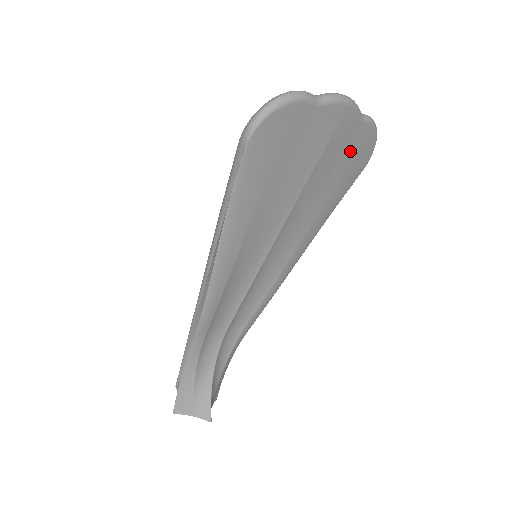
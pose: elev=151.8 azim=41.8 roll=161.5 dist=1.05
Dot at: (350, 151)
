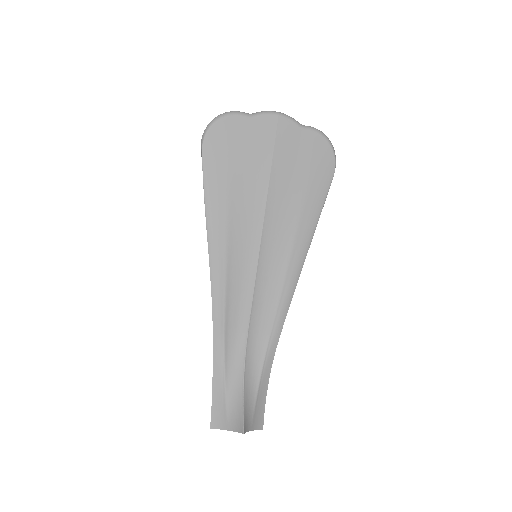
Dot at: (305, 154)
